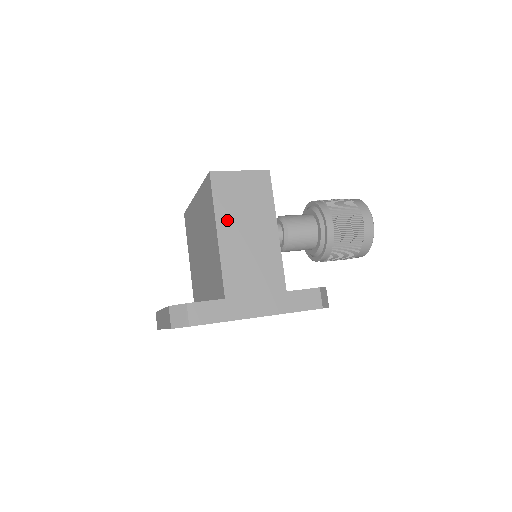
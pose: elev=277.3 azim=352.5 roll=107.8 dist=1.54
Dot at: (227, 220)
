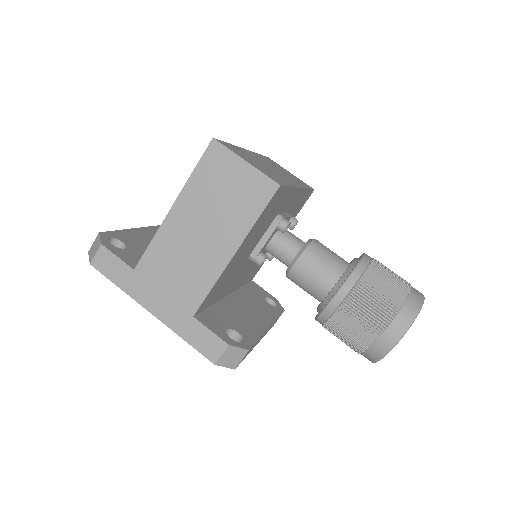
Dot at: (191, 202)
